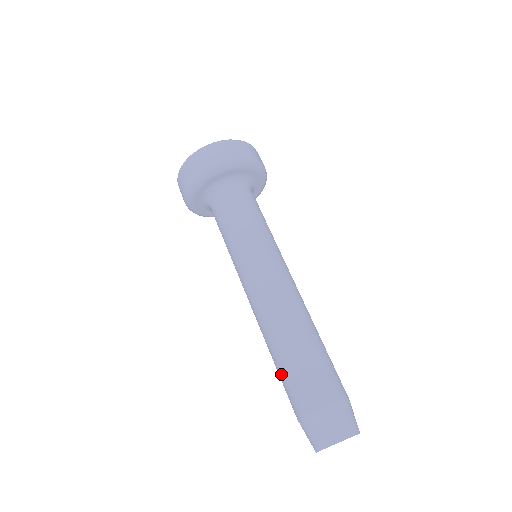
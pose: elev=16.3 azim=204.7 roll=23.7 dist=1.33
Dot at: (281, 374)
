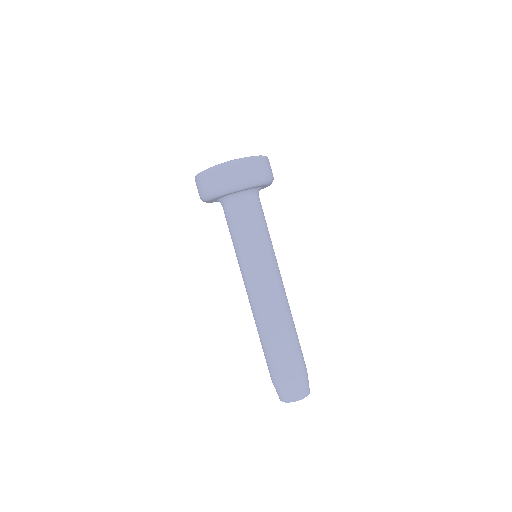
Dot at: (278, 351)
